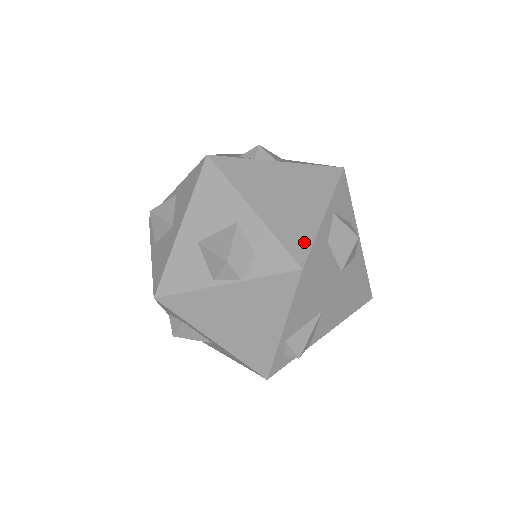
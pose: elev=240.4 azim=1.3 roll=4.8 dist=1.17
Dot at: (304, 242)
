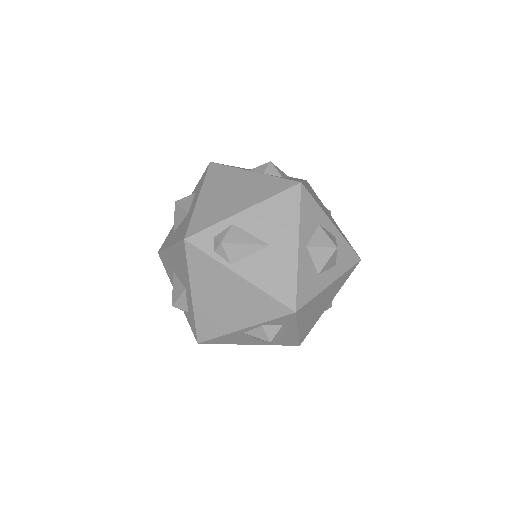
Dot at: occluded
